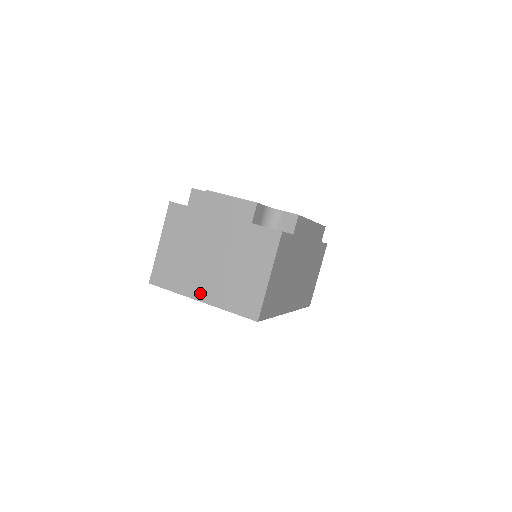
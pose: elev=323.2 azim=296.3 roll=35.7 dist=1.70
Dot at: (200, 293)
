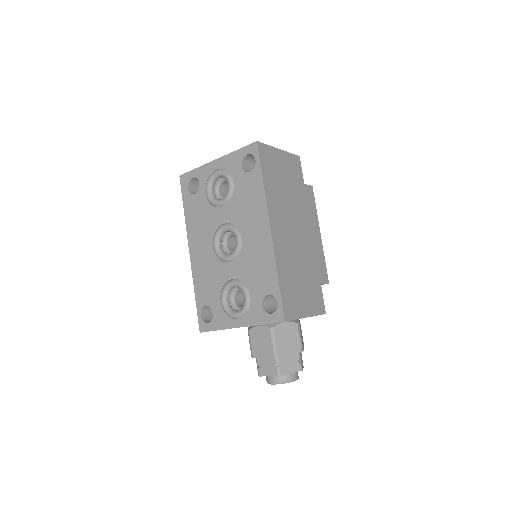
Dot at: occluded
